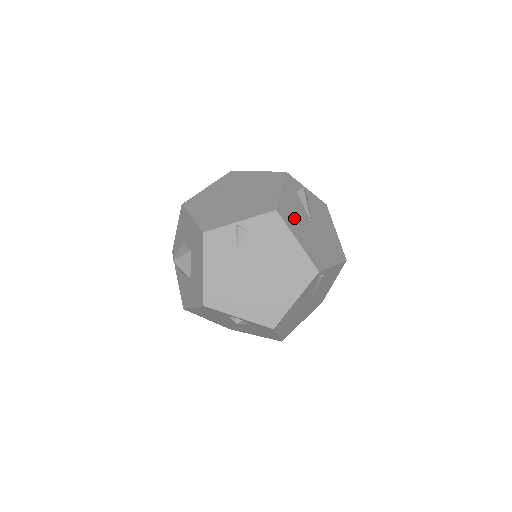
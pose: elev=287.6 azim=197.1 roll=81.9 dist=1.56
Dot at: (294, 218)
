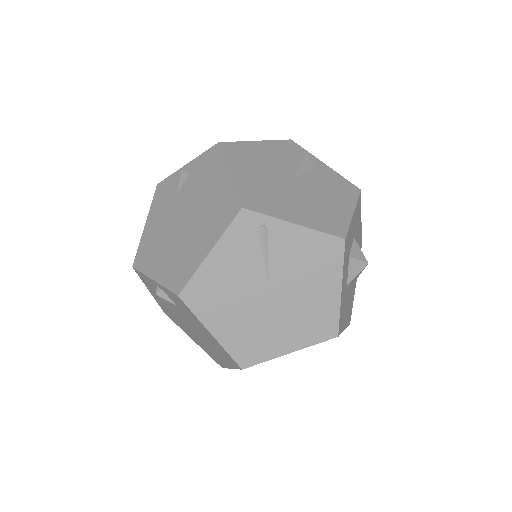
Dot at: (251, 161)
